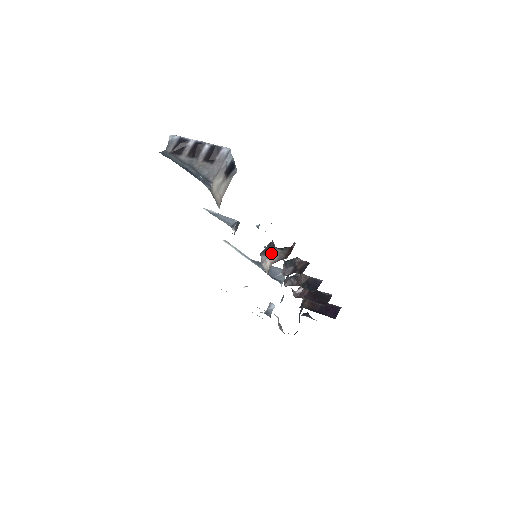
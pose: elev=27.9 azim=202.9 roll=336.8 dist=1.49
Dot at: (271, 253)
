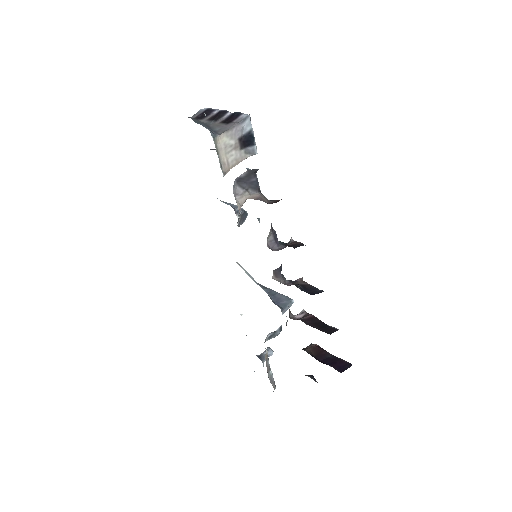
Dot at: (252, 193)
